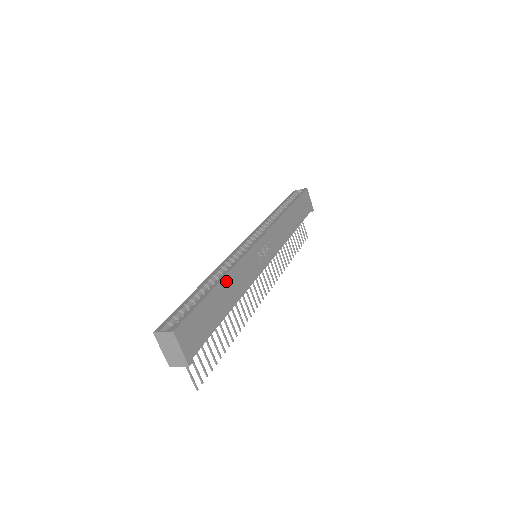
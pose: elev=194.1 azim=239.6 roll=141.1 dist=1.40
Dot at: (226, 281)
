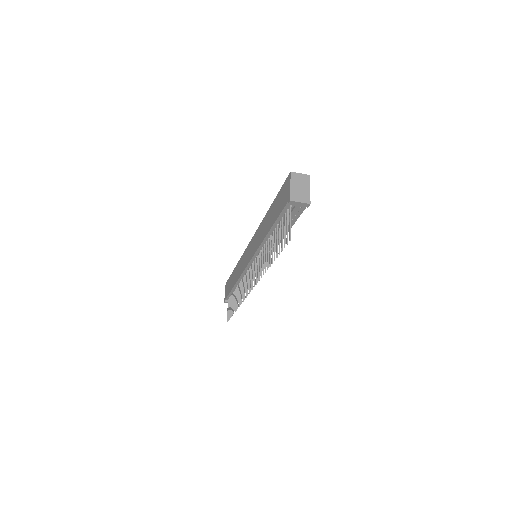
Dot at: occluded
